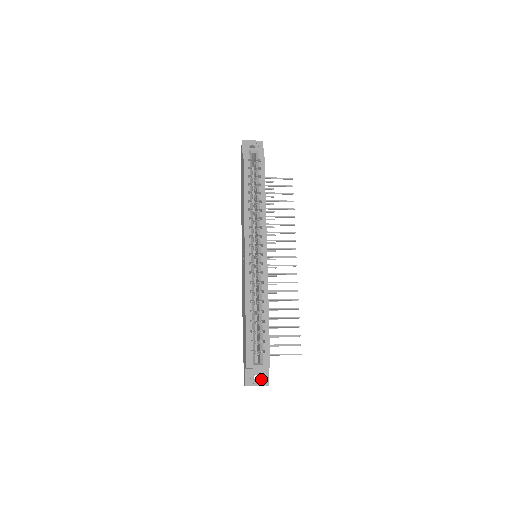
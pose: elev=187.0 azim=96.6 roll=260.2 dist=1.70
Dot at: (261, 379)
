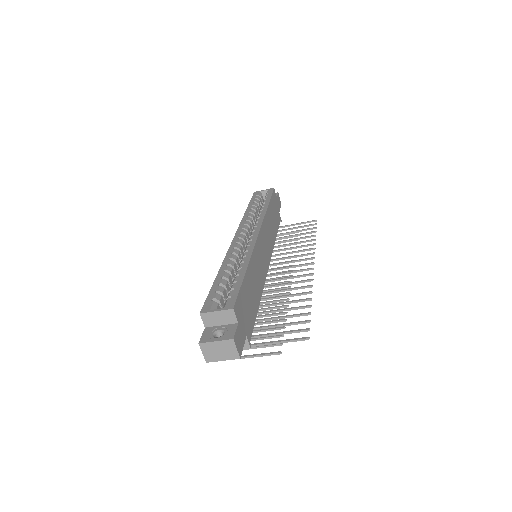
Dot at: (224, 334)
